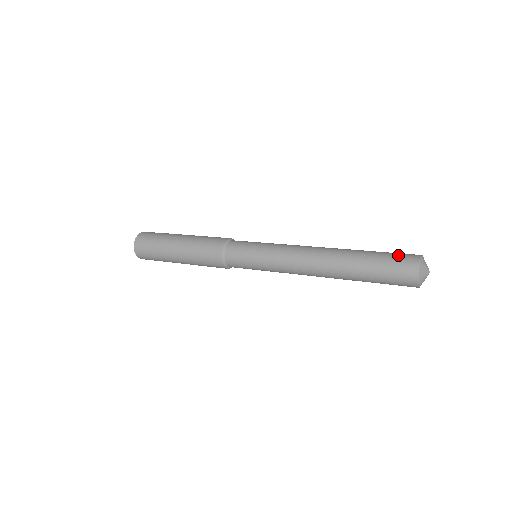
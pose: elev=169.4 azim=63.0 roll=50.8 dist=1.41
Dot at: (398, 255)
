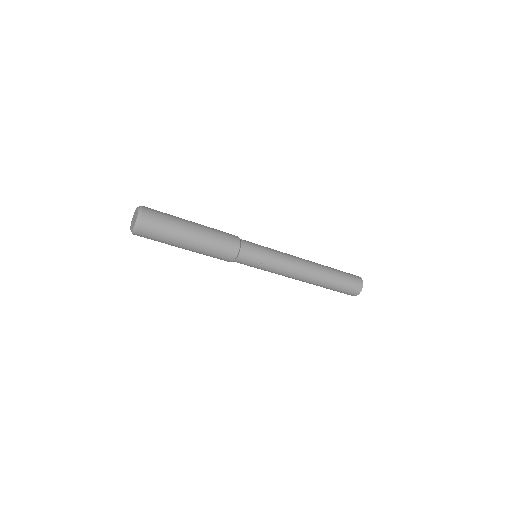
Dot at: occluded
